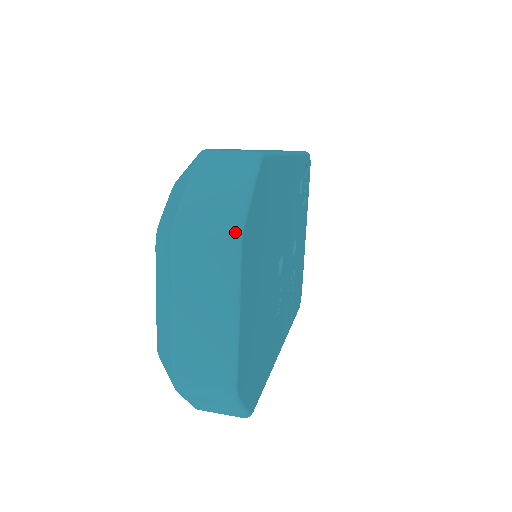
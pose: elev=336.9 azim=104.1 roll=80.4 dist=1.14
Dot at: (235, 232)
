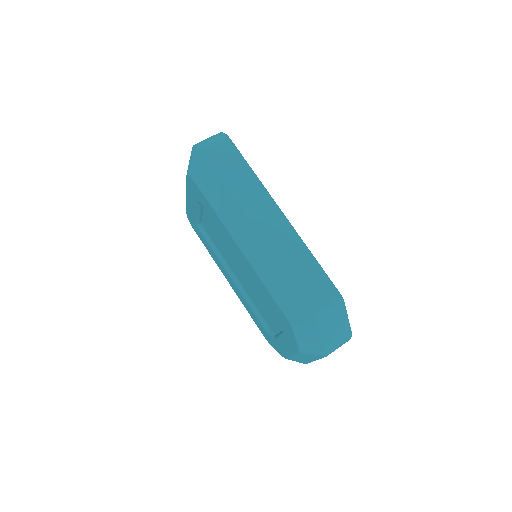
Dot at: occluded
